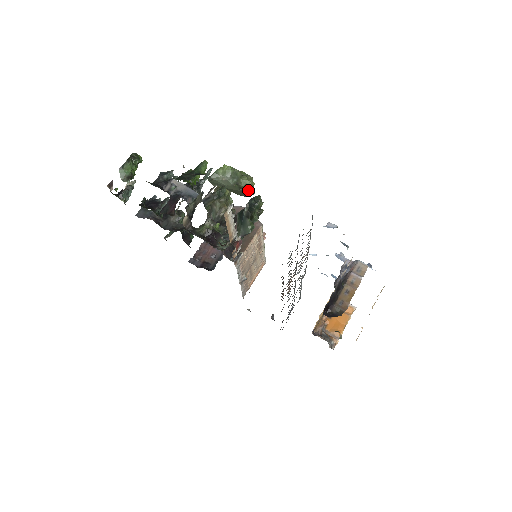
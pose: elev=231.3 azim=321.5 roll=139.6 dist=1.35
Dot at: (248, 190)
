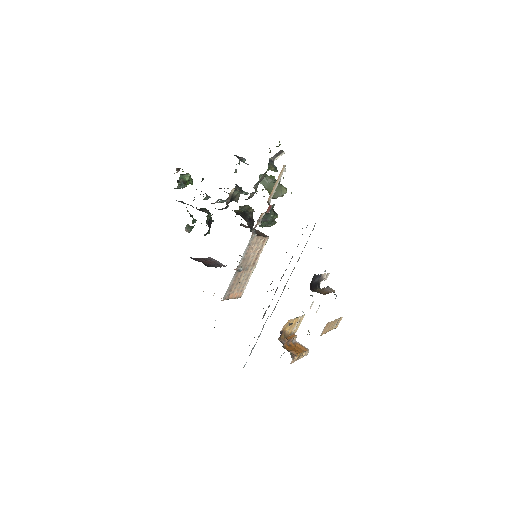
Dot at: (284, 187)
